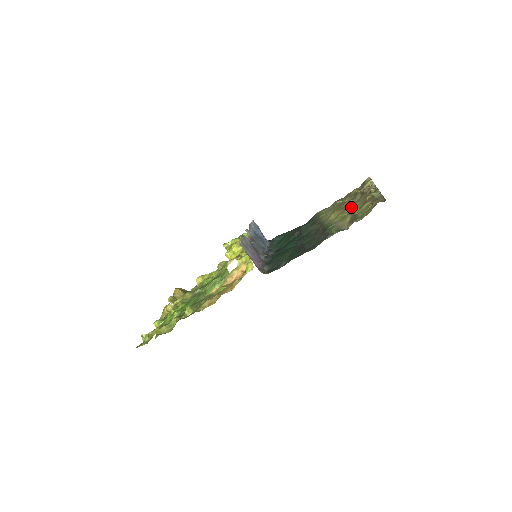
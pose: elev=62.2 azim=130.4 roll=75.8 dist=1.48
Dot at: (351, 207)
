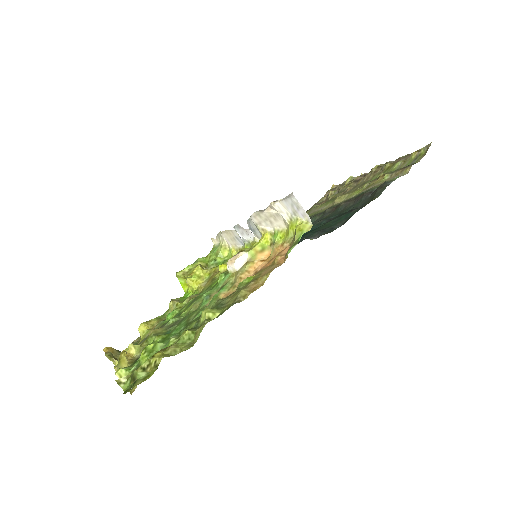
Dot at: (362, 184)
